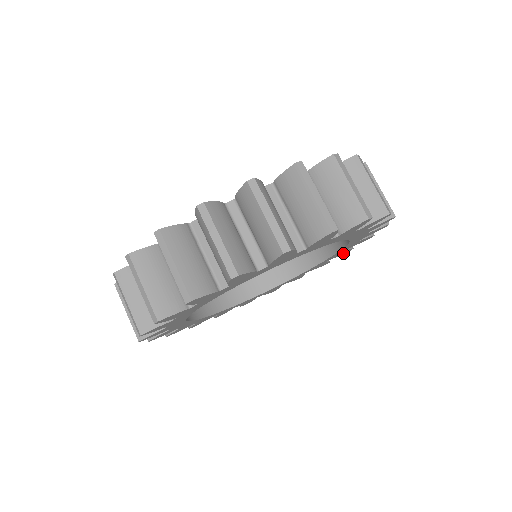
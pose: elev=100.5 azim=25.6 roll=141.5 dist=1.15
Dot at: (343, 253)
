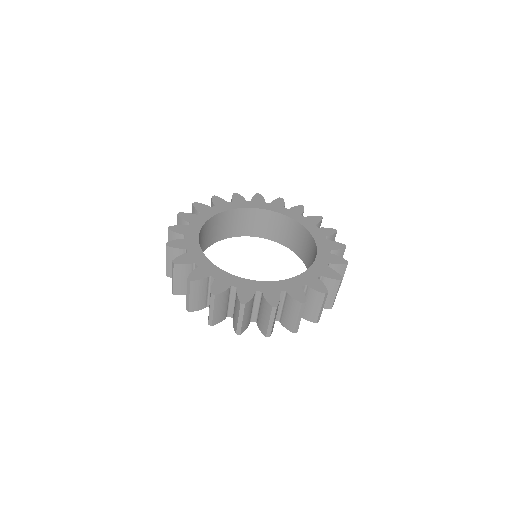
Dot at: occluded
